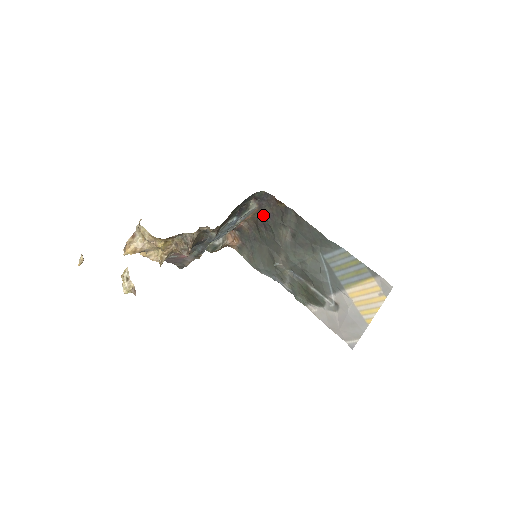
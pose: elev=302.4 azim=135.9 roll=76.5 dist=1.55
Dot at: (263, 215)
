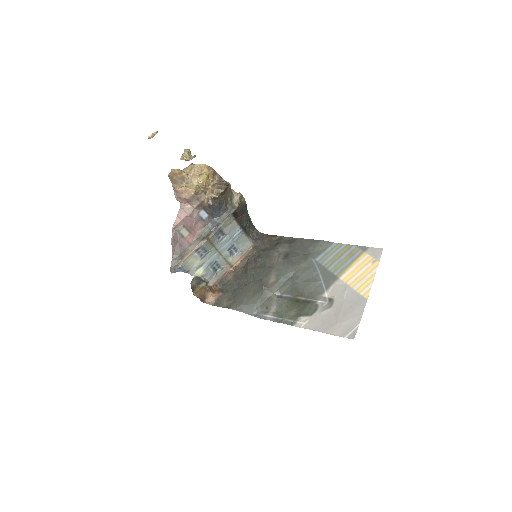
Dot at: (256, 253)
